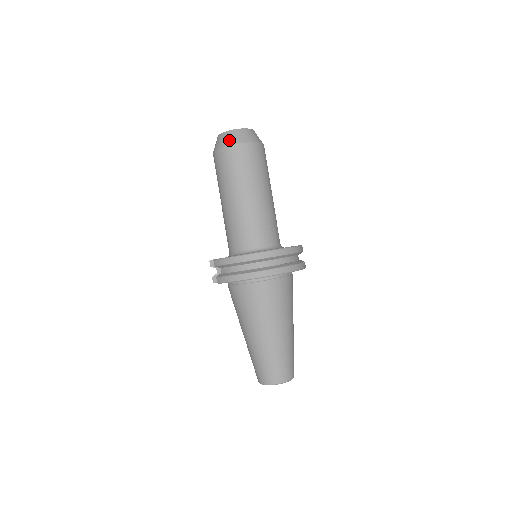
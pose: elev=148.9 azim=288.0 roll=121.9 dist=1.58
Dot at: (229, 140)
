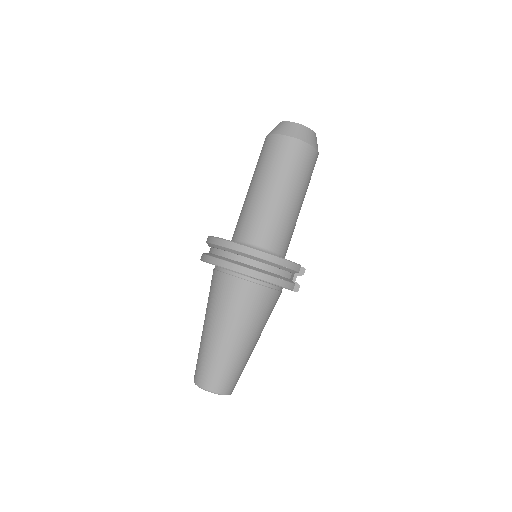
Dot at: (276, 129)
